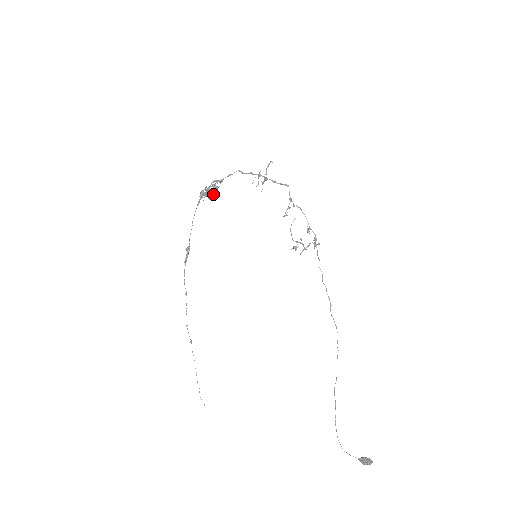
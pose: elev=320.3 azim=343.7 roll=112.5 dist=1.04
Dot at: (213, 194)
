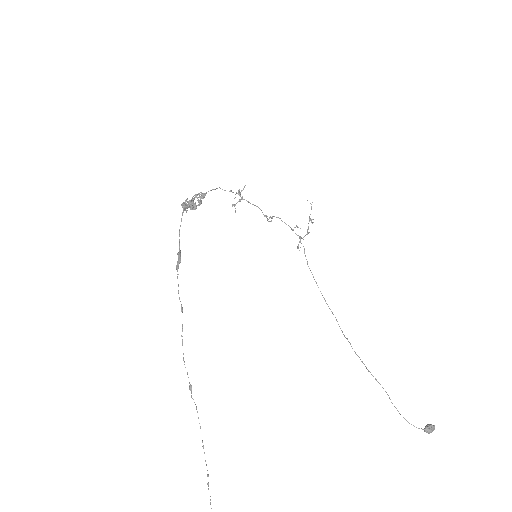
Dot at: (200, 203)
